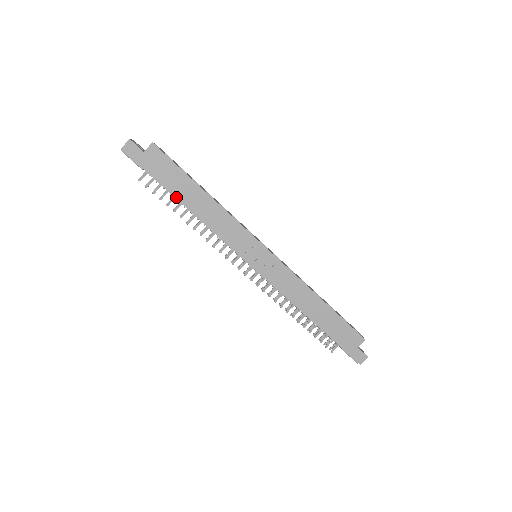
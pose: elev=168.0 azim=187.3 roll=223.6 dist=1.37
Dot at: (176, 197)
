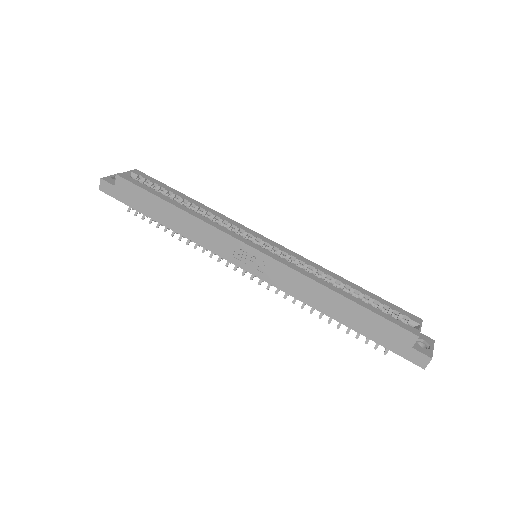
Dot at: (154, 219)
